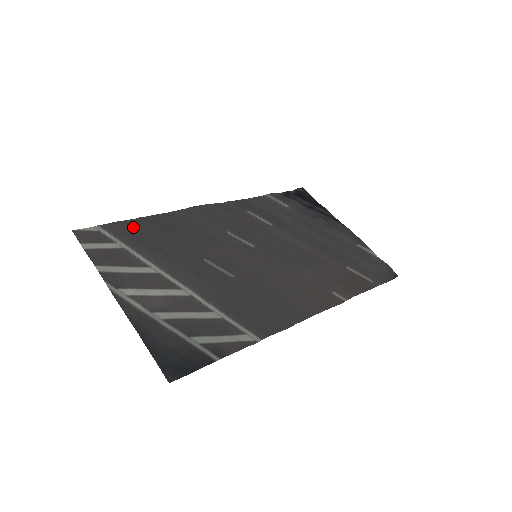
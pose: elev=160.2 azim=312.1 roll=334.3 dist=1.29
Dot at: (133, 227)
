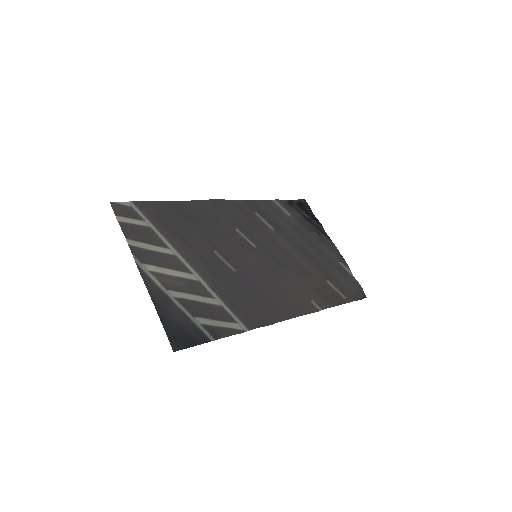
Dot at: (160, 209)
